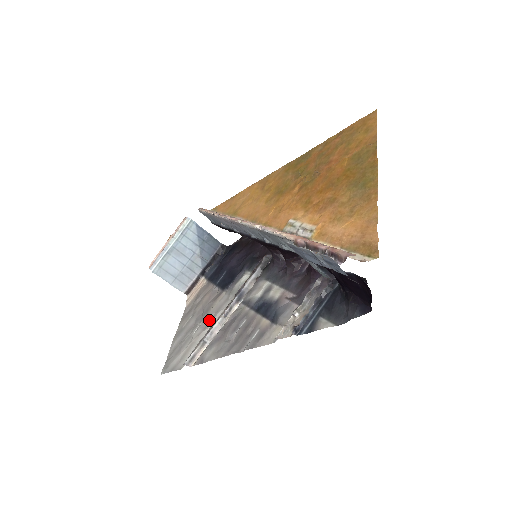
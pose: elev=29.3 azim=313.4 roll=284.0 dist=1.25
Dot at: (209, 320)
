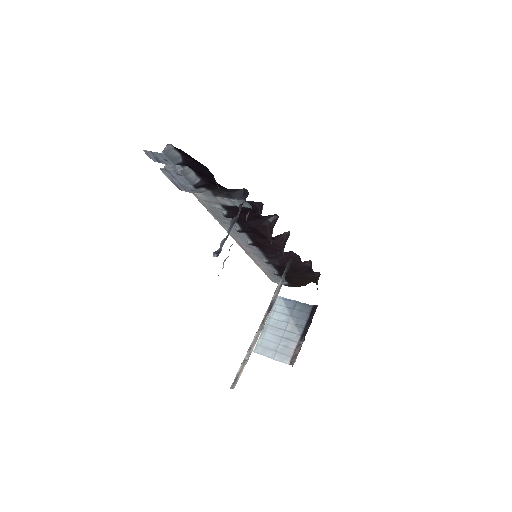
Dot at: occluded
